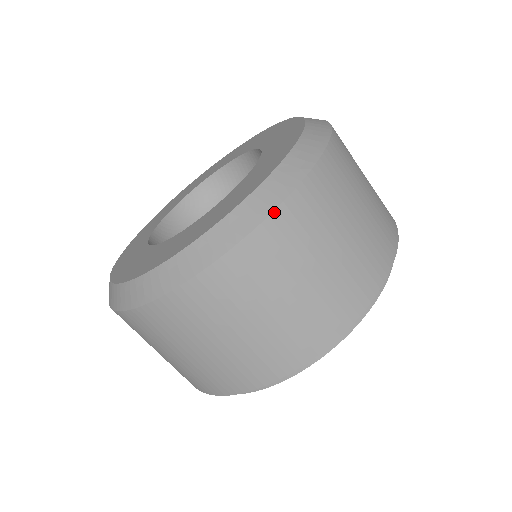
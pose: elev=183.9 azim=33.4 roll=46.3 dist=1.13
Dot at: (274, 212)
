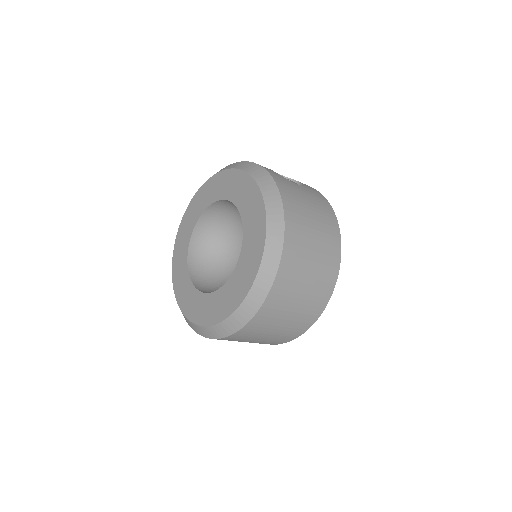
Dot at: (257, 312)
